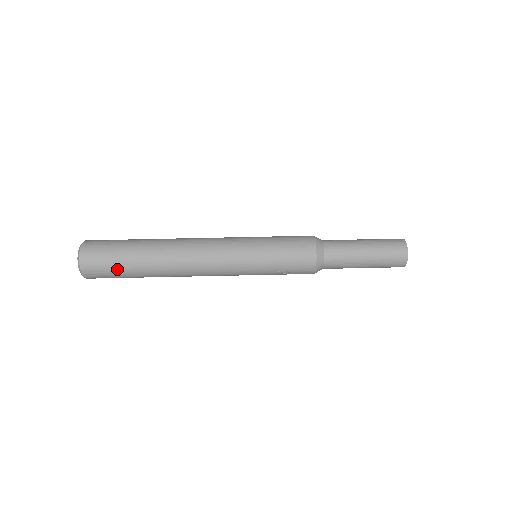
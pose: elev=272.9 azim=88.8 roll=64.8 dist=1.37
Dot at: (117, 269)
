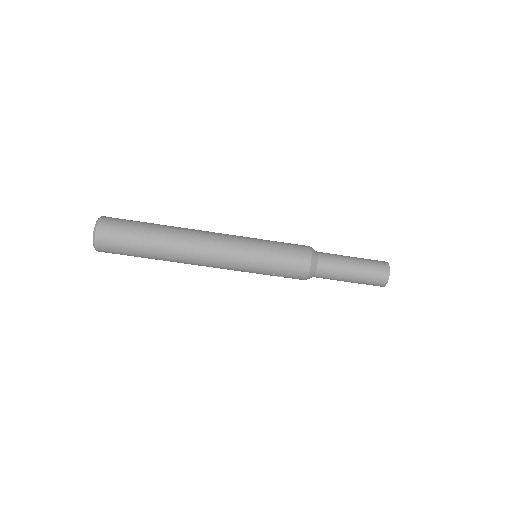
Dot at: (129, 250)
